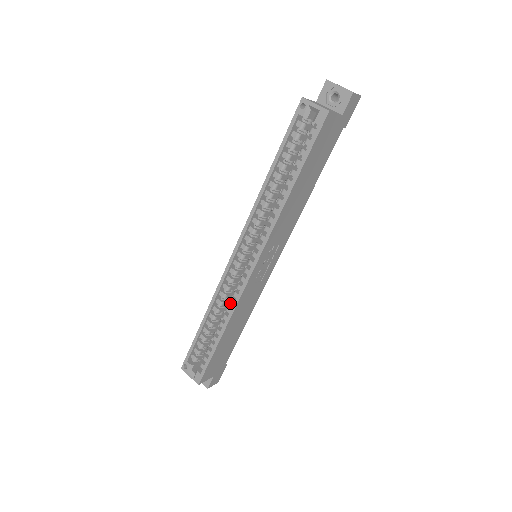
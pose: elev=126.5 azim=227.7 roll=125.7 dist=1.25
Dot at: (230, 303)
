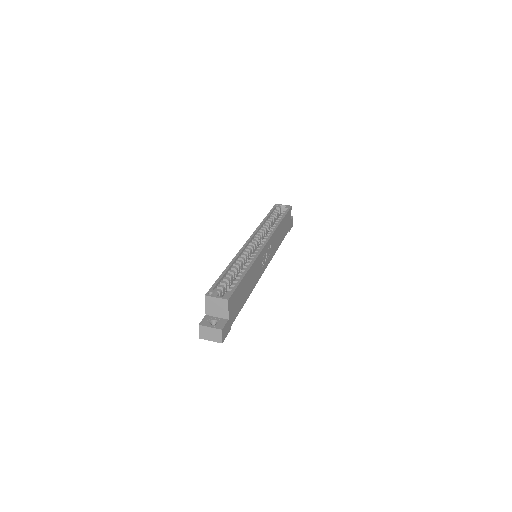
Dot at: (250, 259)
